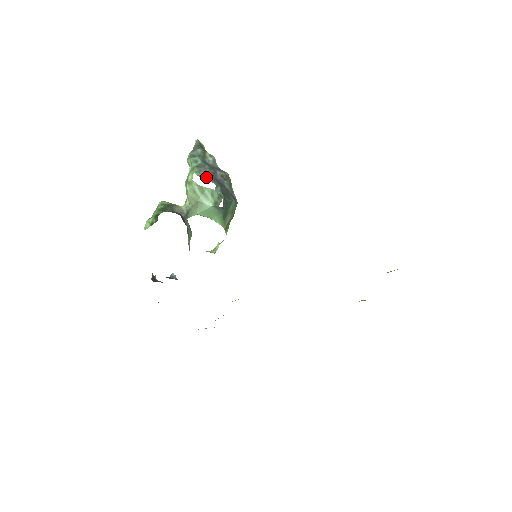
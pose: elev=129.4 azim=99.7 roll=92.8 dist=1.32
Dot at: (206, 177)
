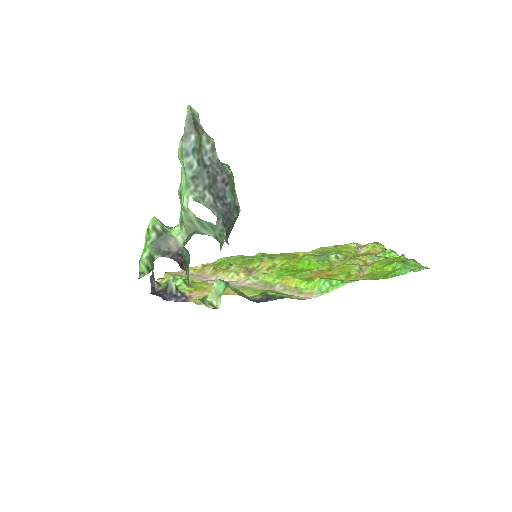
Dot at: (205, 202)
